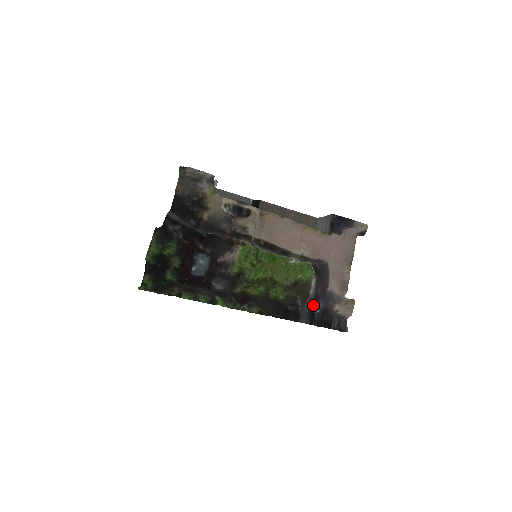
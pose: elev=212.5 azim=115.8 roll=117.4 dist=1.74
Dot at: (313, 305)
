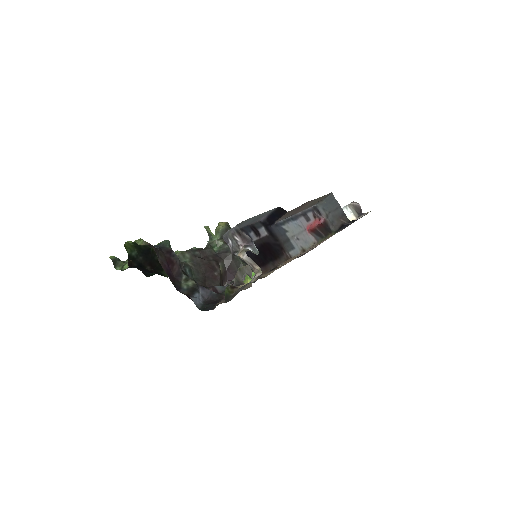
Dot at: occluded
